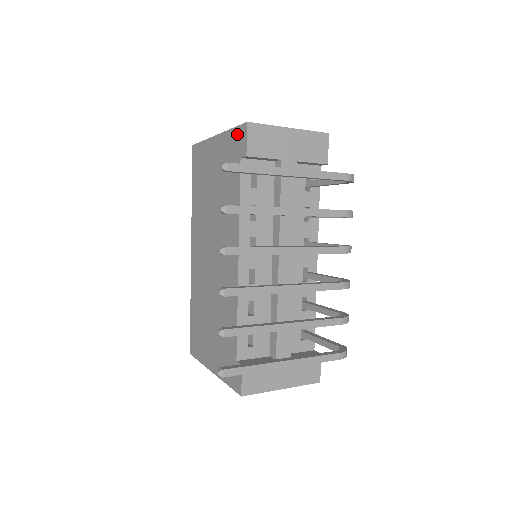
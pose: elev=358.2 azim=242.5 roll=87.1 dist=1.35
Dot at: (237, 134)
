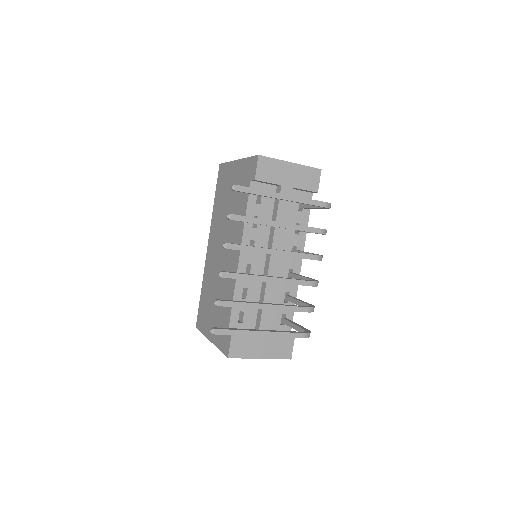
Dot at: (251, 162)
